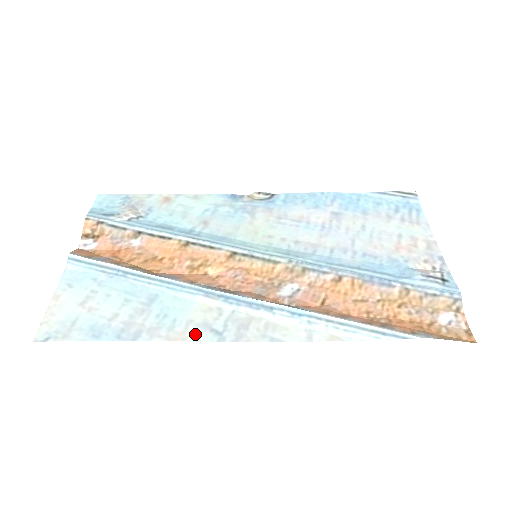
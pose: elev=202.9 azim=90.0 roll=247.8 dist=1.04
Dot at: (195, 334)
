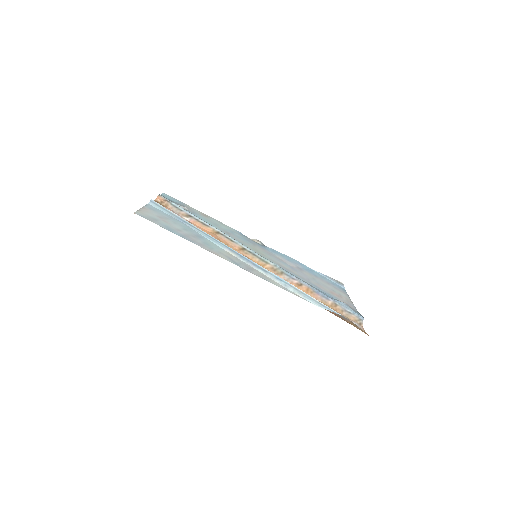
Dot at: (224, 257)
